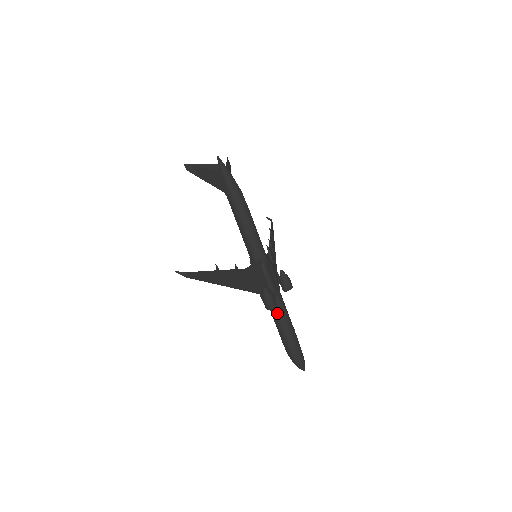
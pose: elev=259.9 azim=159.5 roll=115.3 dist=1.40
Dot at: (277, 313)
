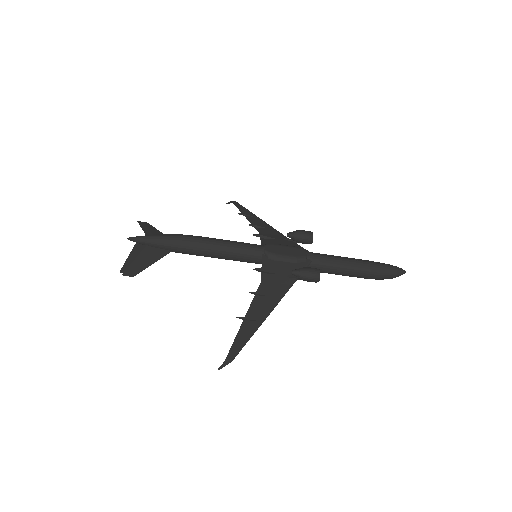
Dot at: (328, 269)
